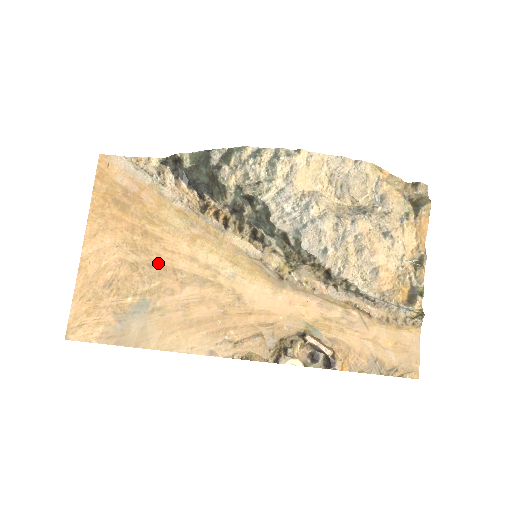
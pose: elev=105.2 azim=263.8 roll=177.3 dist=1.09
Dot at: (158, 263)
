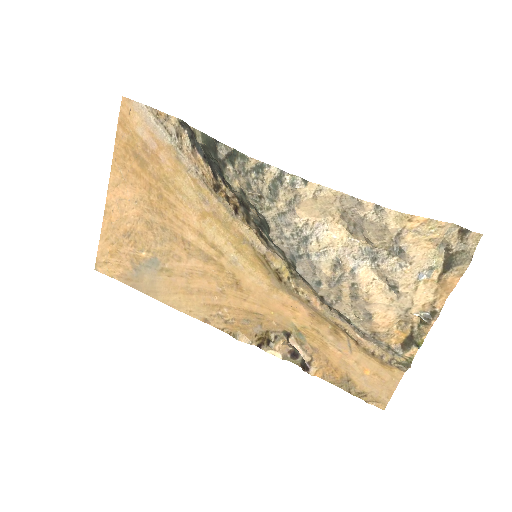
Dot at: (170, 228)
